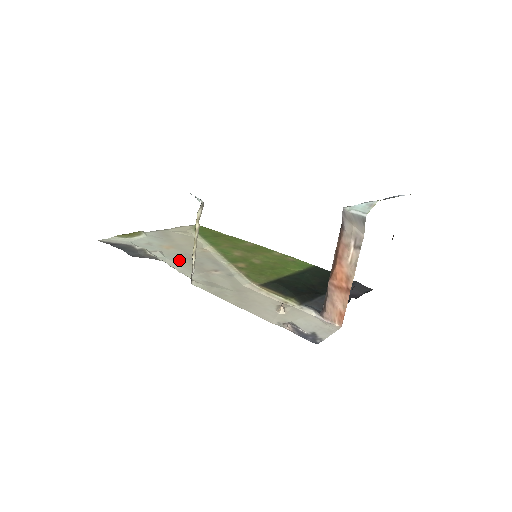
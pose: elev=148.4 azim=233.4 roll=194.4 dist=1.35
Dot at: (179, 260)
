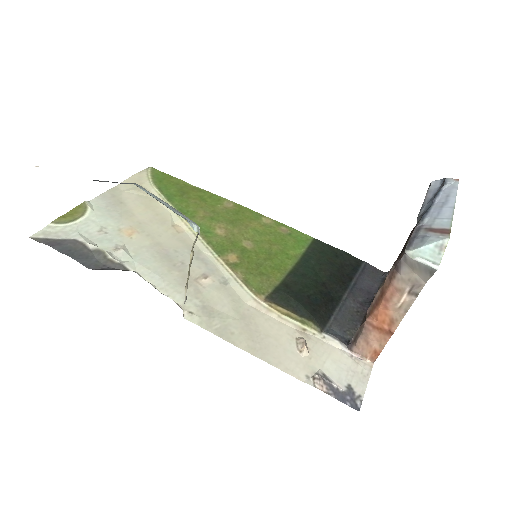
Dot at: (153, 263)
